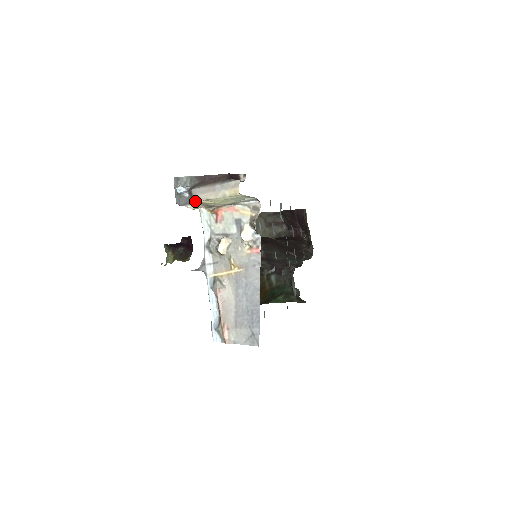
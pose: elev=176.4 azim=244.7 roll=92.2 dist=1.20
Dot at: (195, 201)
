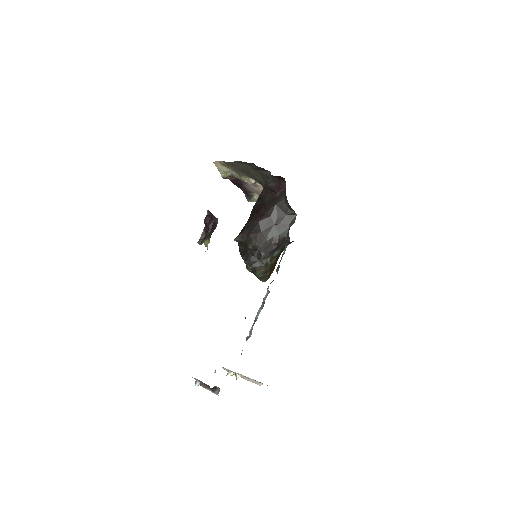
Dot at: occluded
